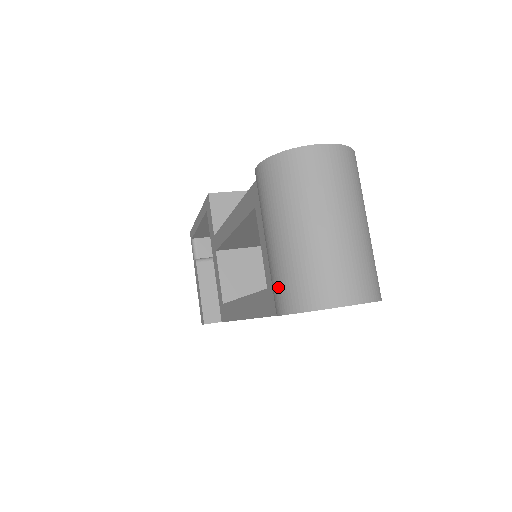
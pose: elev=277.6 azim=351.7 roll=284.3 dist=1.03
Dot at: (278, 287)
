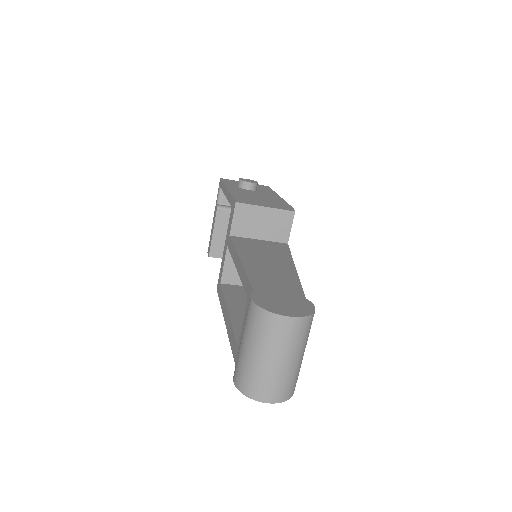
Dot at: (237, 371)
